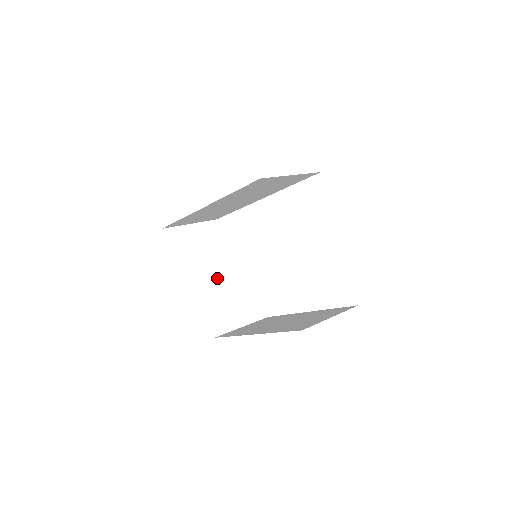
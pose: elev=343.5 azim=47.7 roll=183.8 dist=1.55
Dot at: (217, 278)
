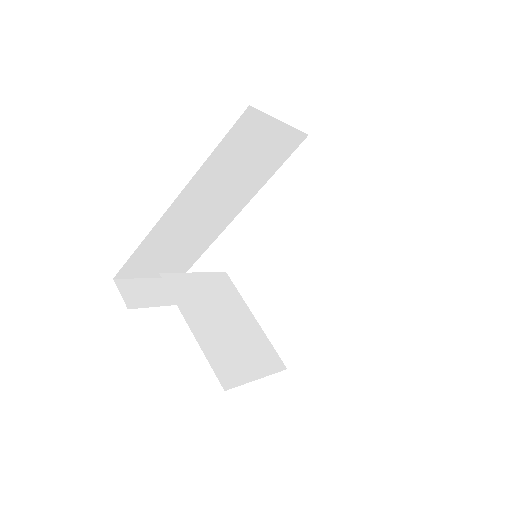
Dot at: (206, 314)
